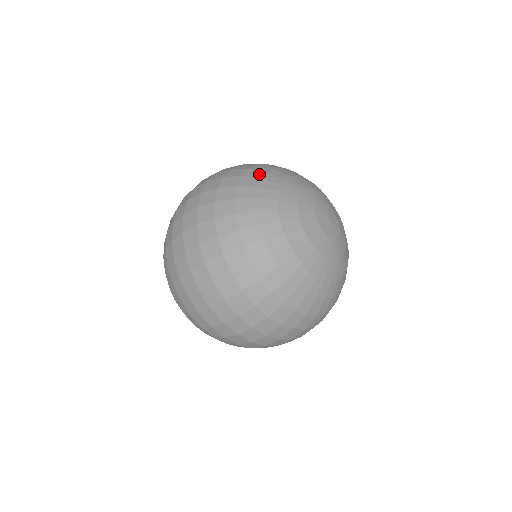
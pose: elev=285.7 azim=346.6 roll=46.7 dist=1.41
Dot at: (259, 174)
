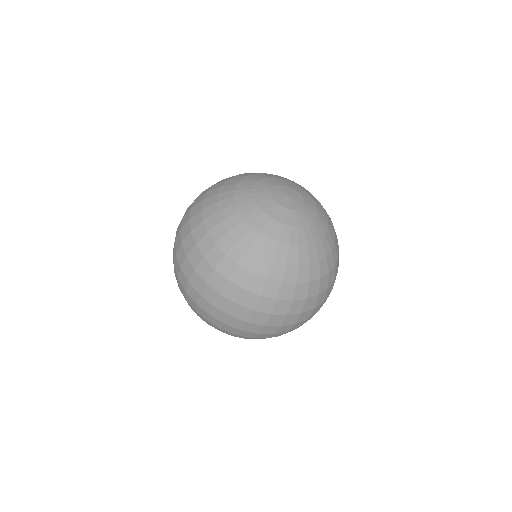
Dot at: occluded
